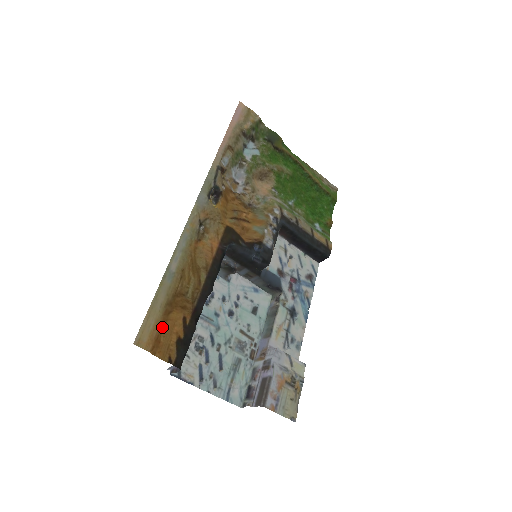
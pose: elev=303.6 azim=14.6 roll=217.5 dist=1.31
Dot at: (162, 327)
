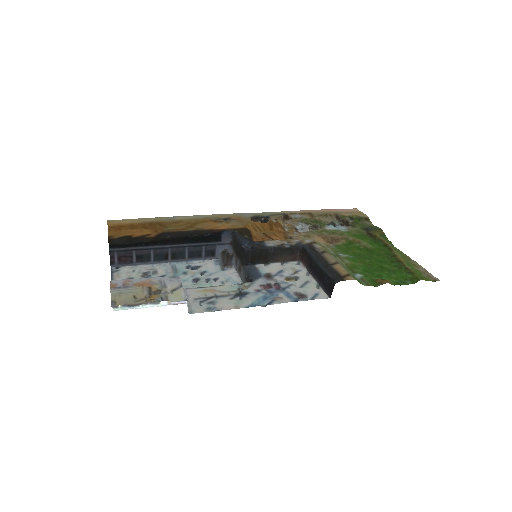
Dot at: (131, 227)
